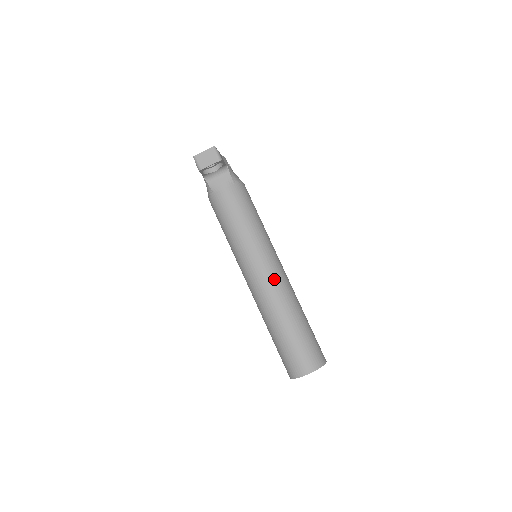
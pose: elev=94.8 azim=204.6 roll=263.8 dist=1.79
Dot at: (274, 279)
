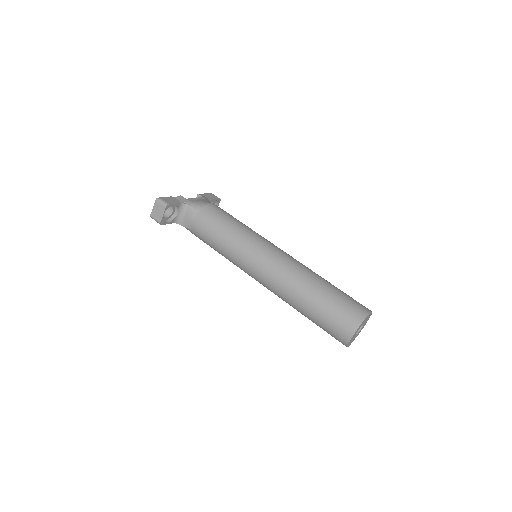
Dot at: (273, 269)
